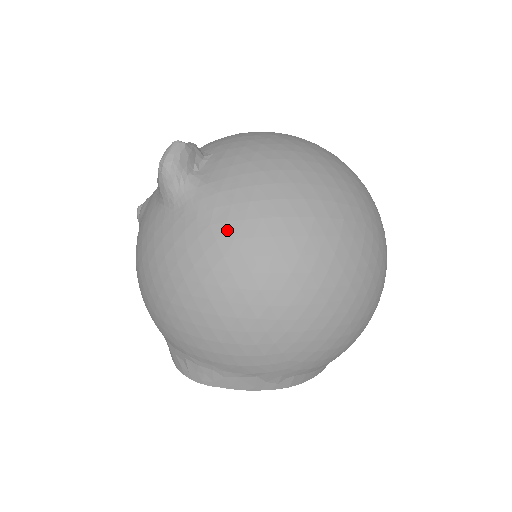
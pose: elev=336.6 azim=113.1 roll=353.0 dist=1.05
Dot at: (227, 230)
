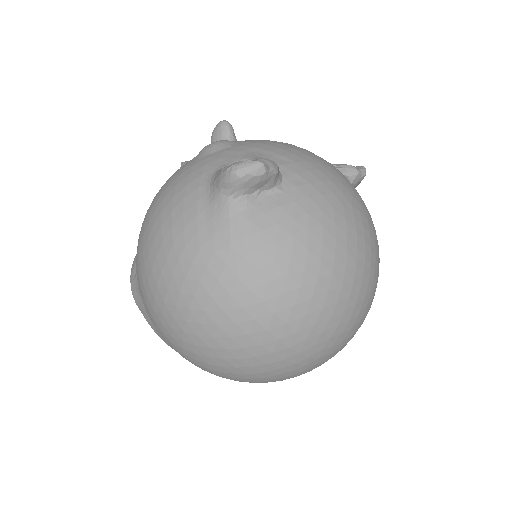
Dot at: (220, 270)
